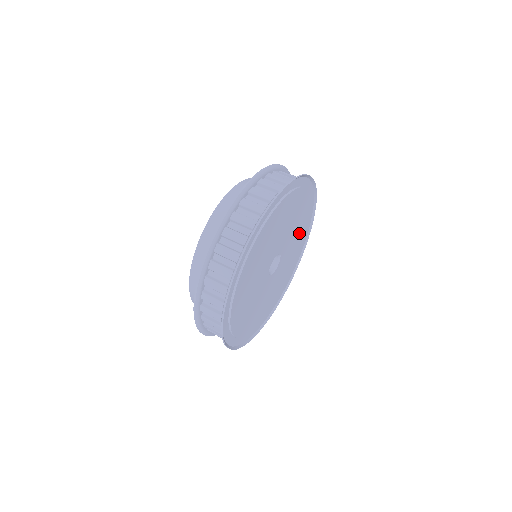
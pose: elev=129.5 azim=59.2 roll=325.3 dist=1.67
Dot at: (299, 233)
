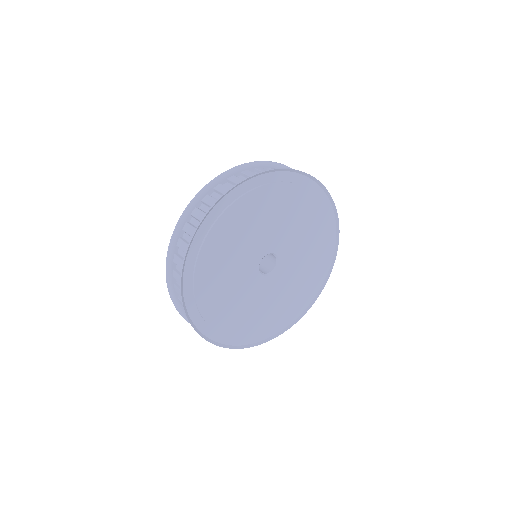
Dot at: (295, 290)
